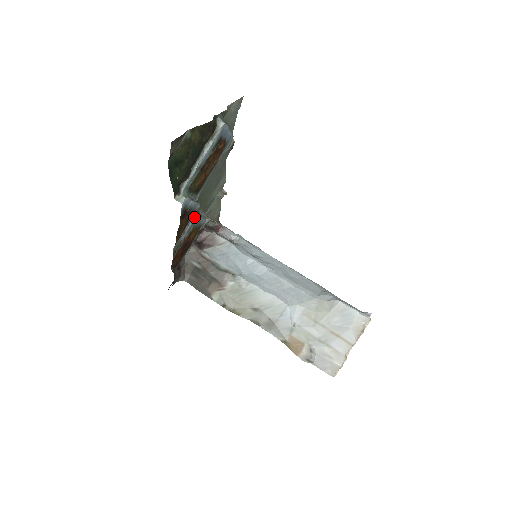
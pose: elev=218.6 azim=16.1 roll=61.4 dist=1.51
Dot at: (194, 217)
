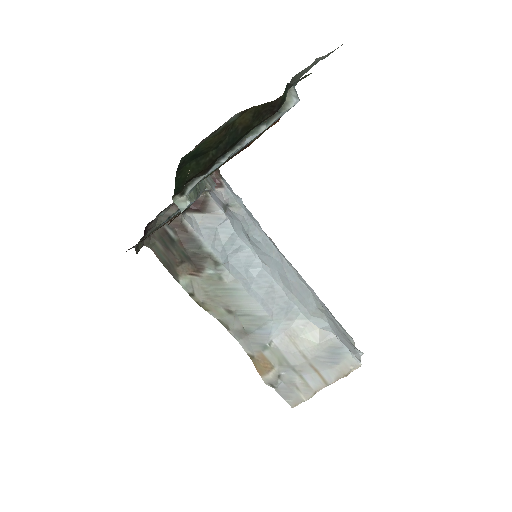
Dot at: occluded
